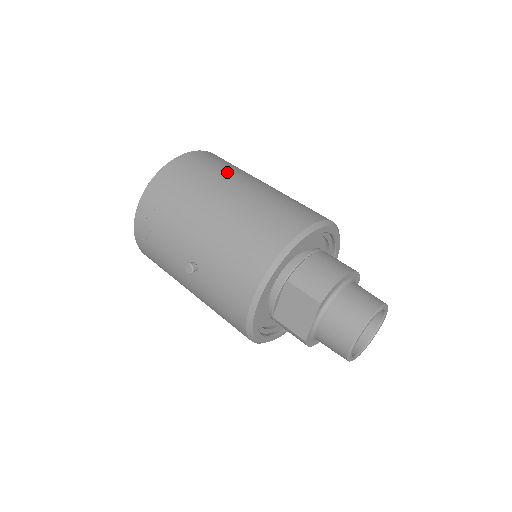
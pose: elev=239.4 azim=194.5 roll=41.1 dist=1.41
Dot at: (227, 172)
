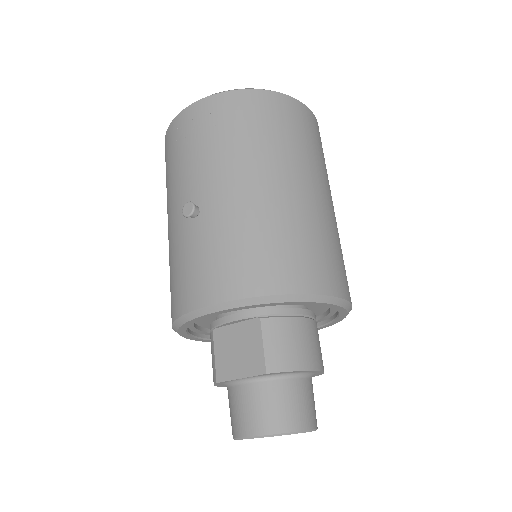
Dot at: (315, 160)
